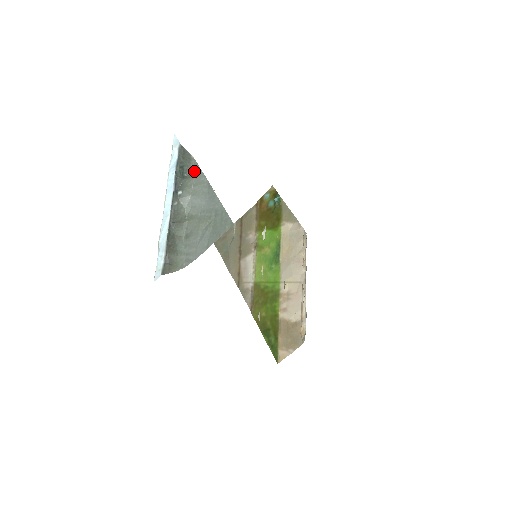
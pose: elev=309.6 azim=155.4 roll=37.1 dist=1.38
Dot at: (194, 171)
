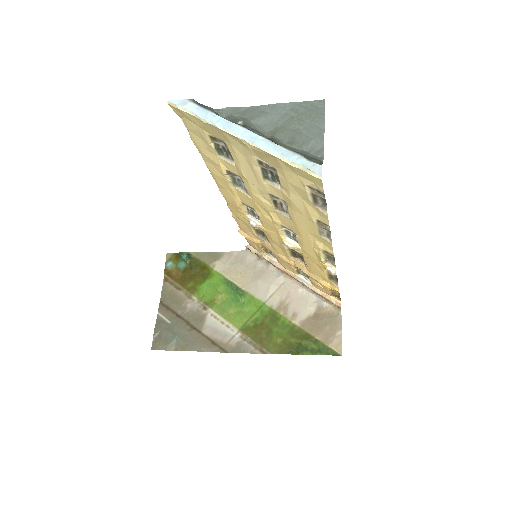
Dot at: (224, 114)
